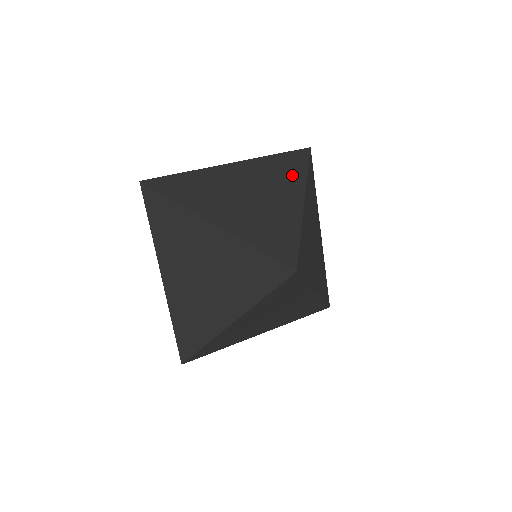
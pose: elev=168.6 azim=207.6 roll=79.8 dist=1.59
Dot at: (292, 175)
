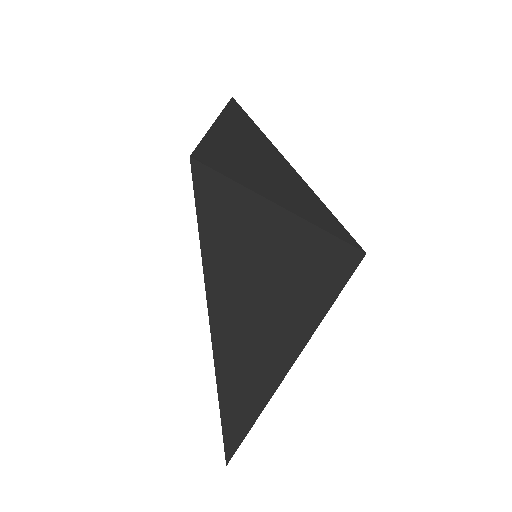
Dot at: (259, 134)
